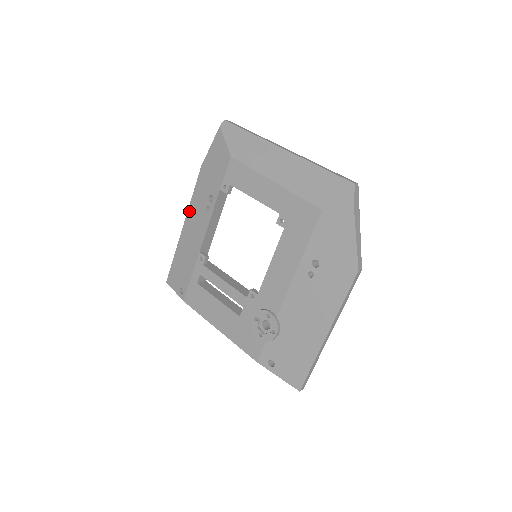
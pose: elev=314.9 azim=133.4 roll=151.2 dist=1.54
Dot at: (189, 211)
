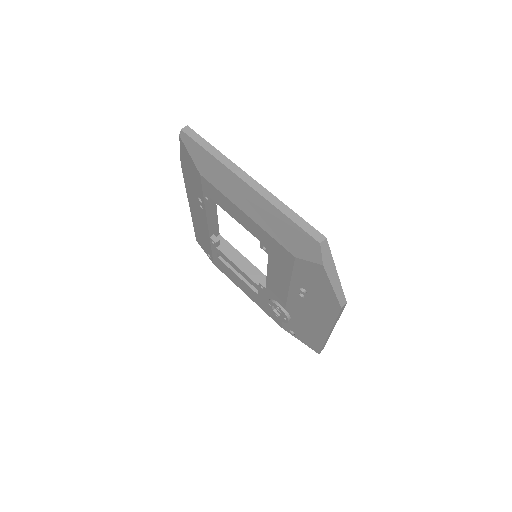
Dot at: (188, 198)
